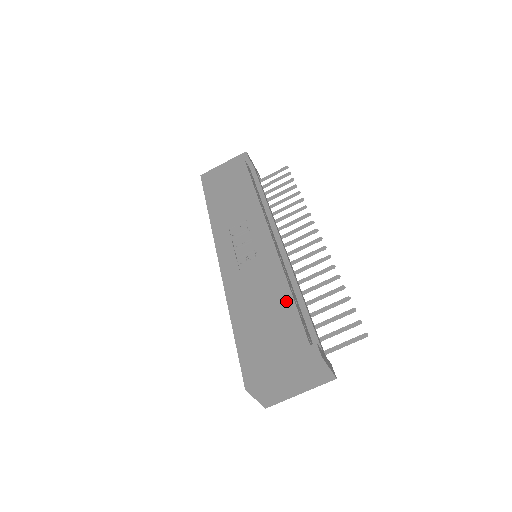
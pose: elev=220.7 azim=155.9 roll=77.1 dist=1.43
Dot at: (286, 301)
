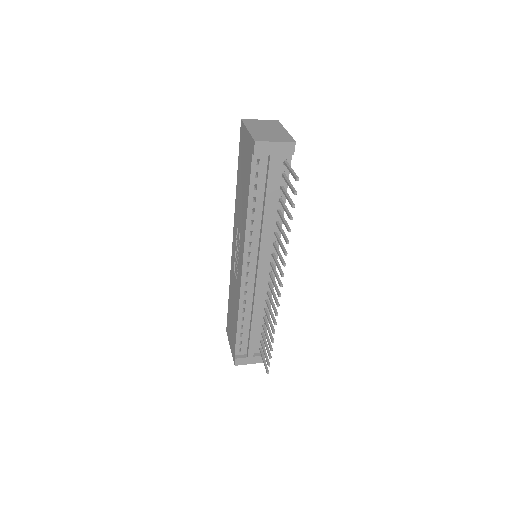
Dot at: (236, 324)
